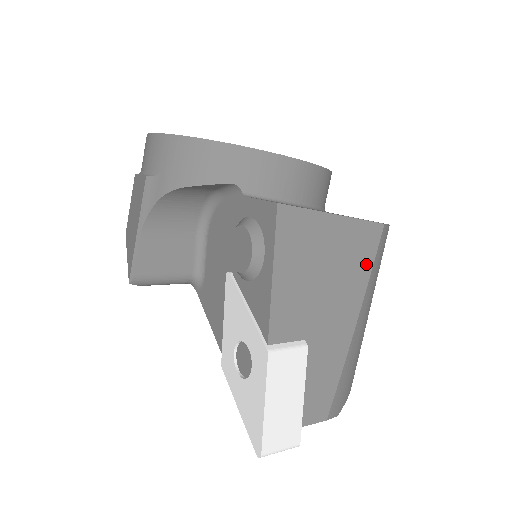
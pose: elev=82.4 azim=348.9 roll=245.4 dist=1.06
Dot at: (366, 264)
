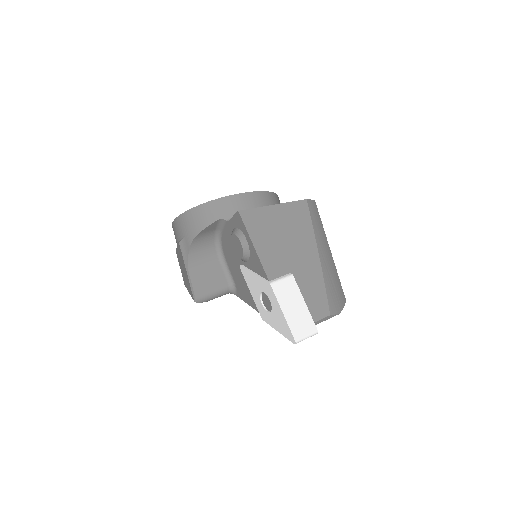
Dot at: (307, 223)
